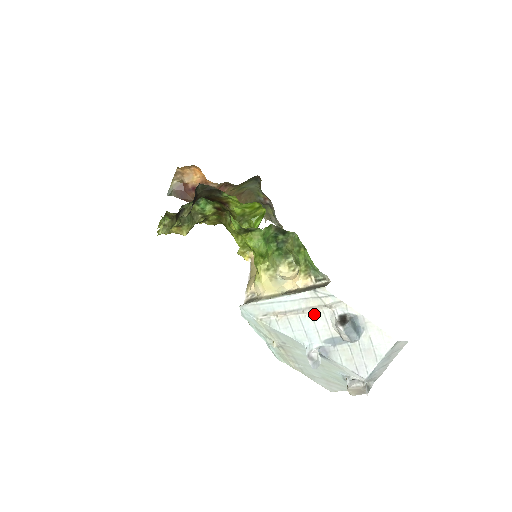
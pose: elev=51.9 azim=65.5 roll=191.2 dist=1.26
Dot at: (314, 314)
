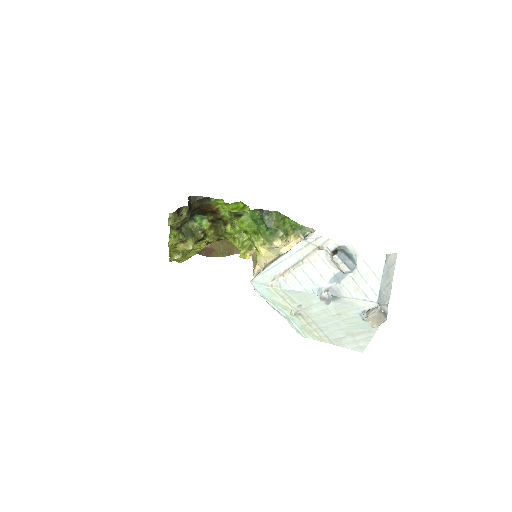
Dot at: (312, 260)
